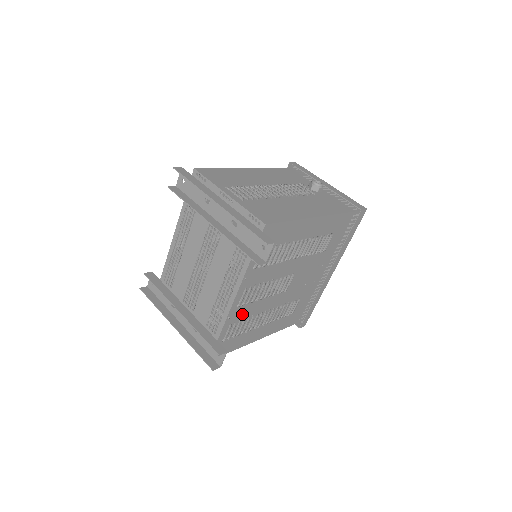
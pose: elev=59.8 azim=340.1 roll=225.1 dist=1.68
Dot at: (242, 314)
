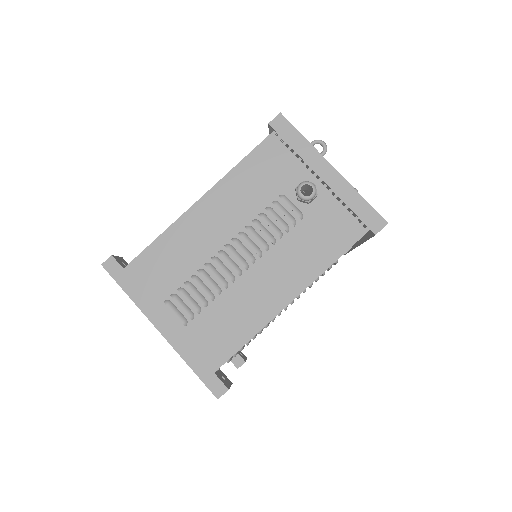
Dot at: occluded
